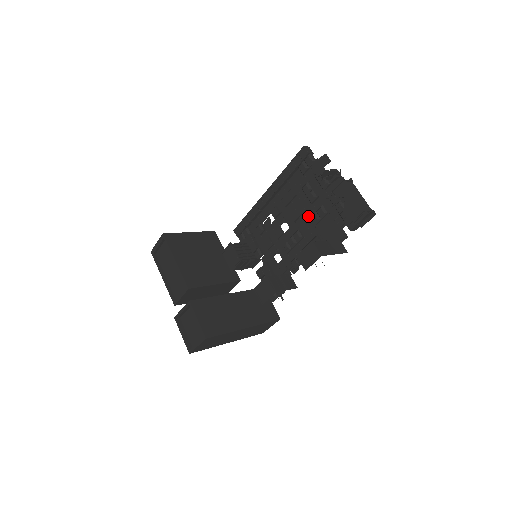
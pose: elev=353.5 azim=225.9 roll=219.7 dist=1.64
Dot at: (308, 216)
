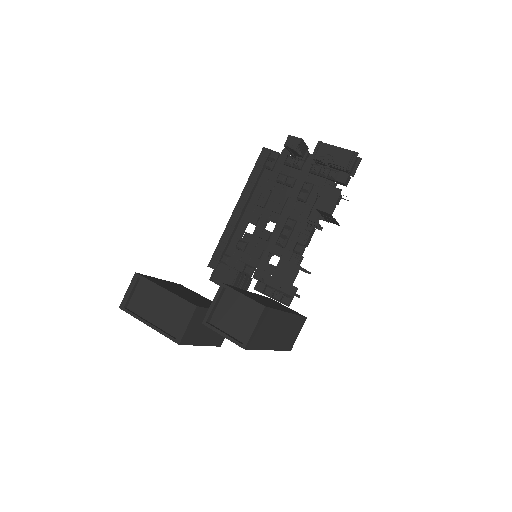
Dot at: (293, 201)
